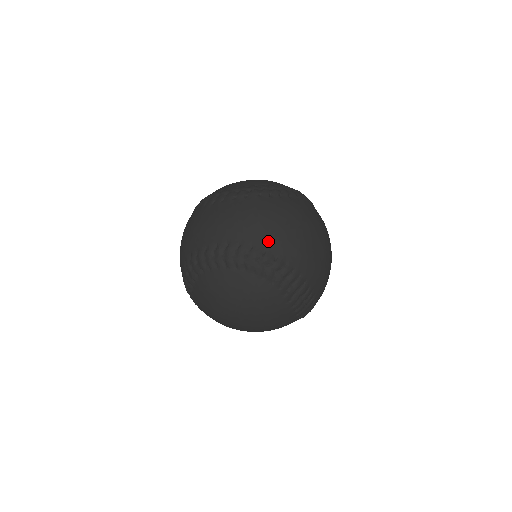
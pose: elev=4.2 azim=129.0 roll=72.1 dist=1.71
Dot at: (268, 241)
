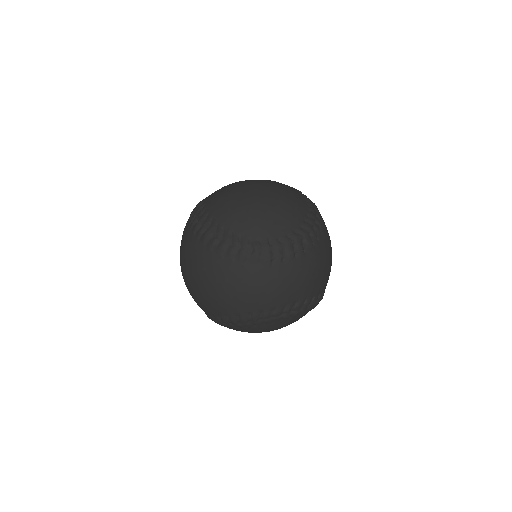
Dot at: (322, 286)
